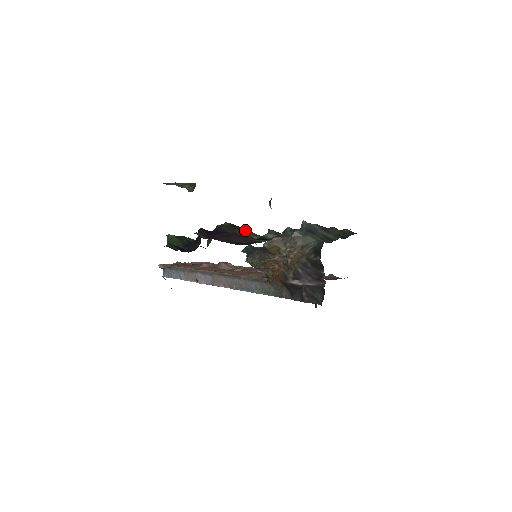
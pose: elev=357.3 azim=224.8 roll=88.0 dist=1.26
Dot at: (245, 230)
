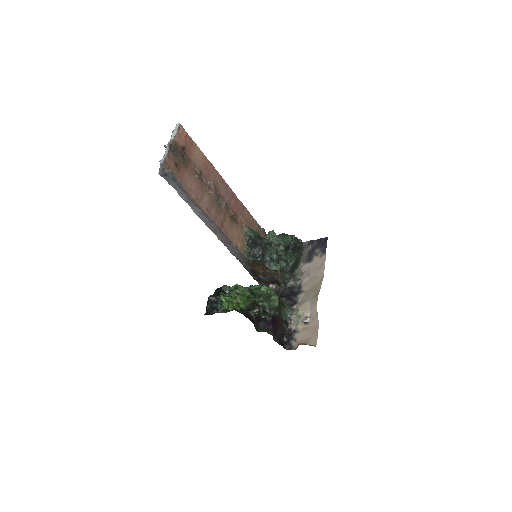
Dot at: (281, 307)
